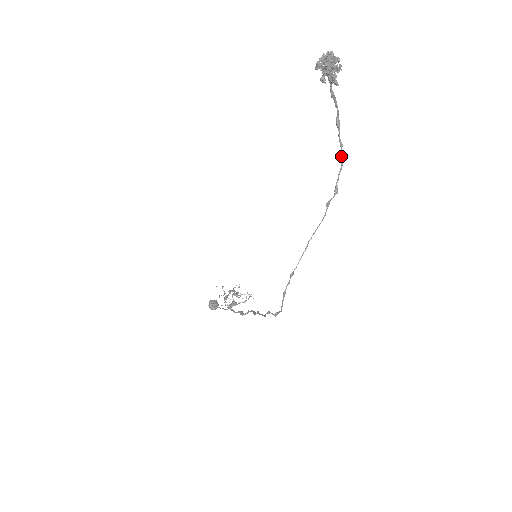
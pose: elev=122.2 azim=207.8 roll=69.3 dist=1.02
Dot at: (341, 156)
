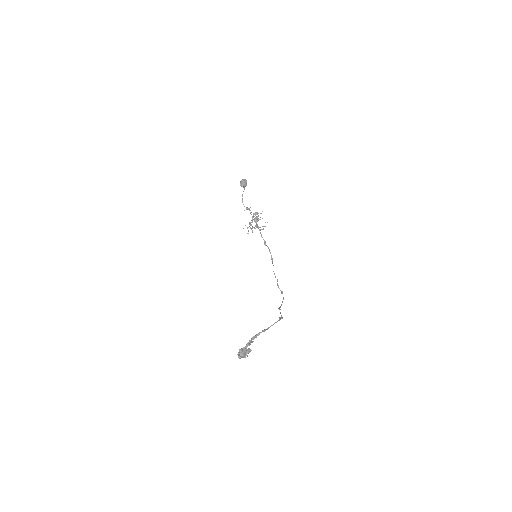
Dot at: occluded
